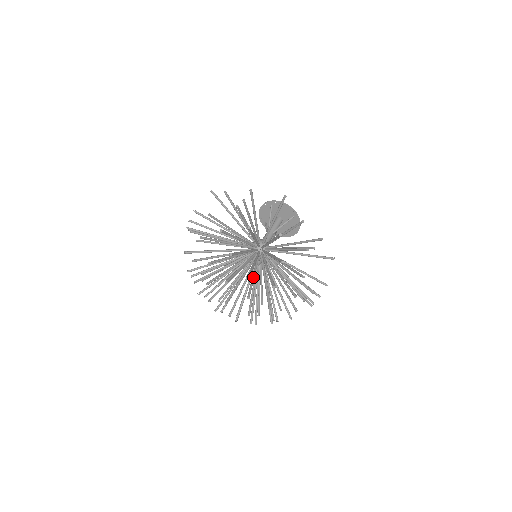
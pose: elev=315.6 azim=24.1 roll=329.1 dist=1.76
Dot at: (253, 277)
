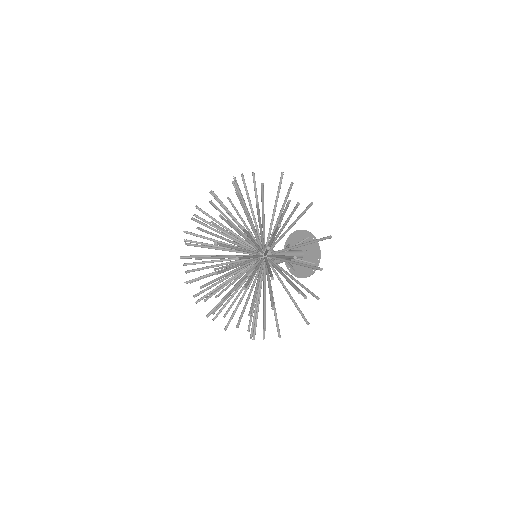
Dot at: (237, 265)
